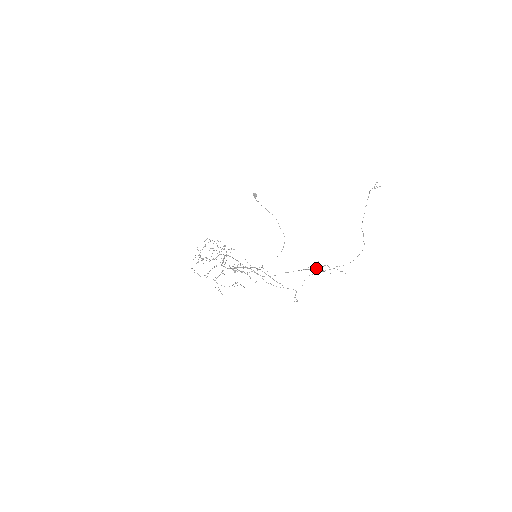
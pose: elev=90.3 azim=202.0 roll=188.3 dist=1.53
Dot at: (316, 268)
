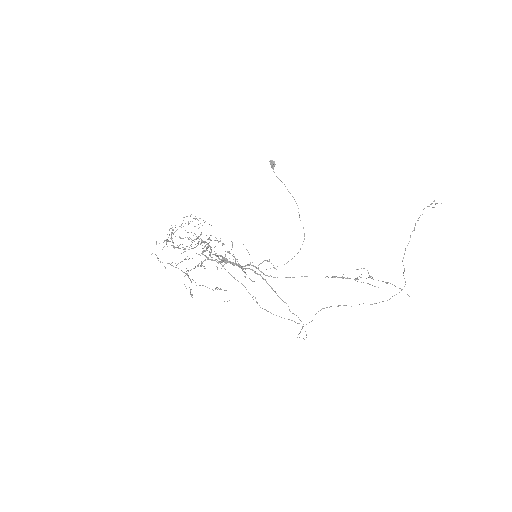
Dot at: (355, 278)
